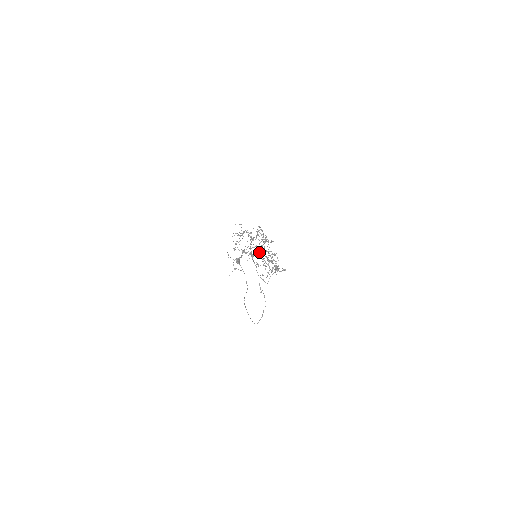
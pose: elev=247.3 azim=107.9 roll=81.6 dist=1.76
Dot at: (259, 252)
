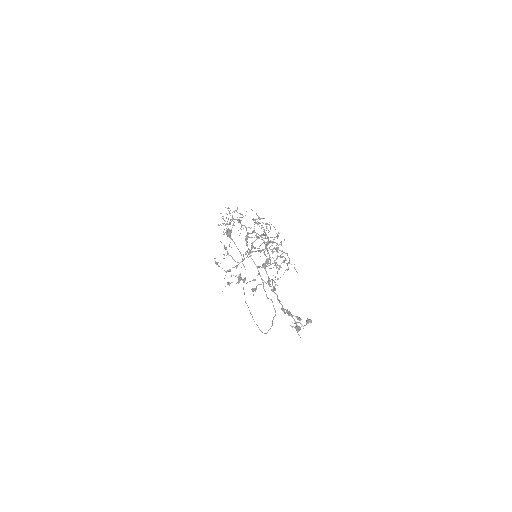
Dot at: occluded
